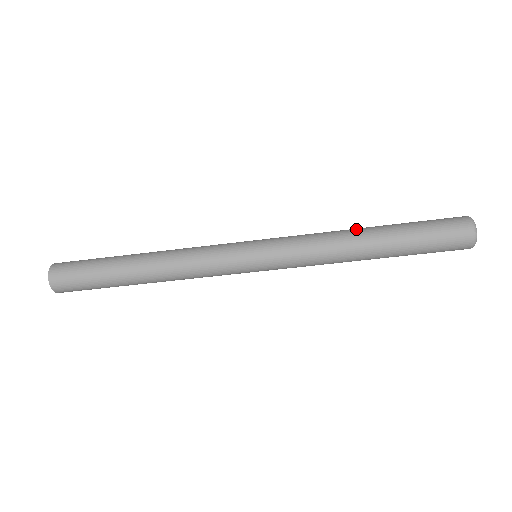
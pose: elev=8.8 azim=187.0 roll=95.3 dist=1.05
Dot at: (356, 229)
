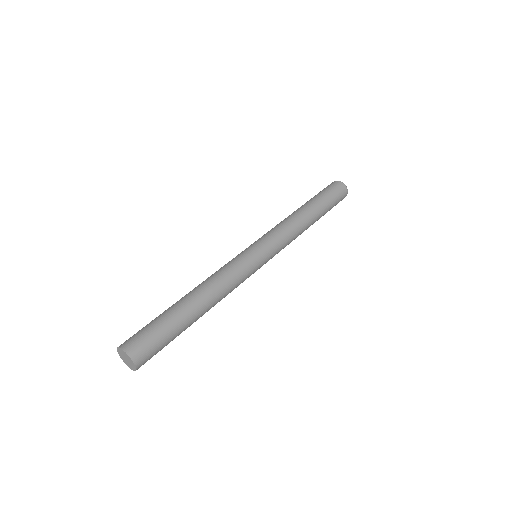
Dot at: (303, 213)
